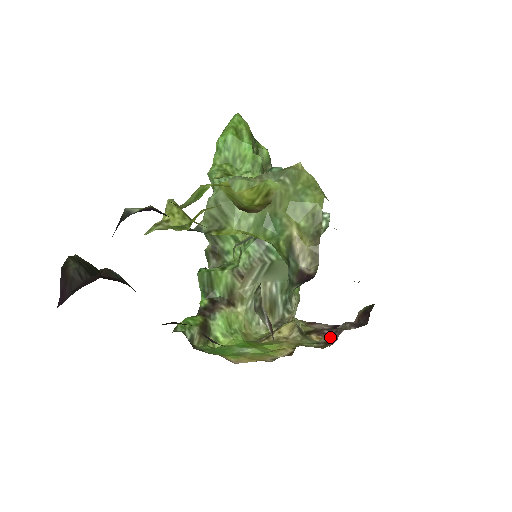
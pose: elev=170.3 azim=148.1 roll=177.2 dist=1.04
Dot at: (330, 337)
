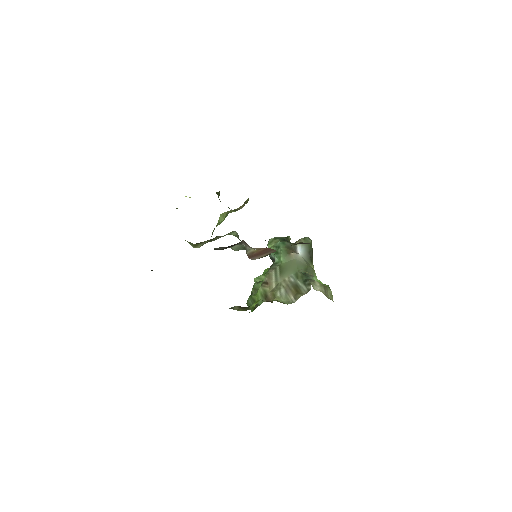
Dot at: occluded
